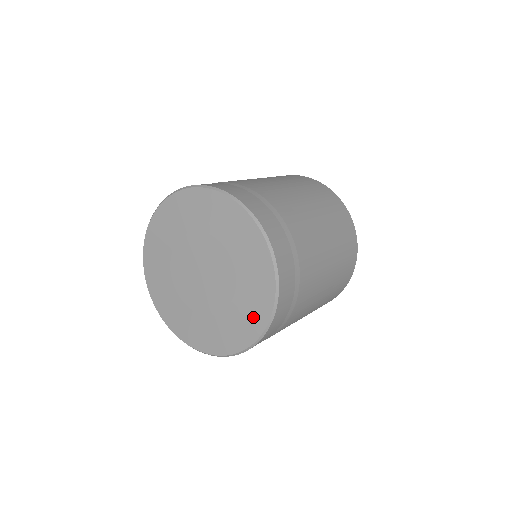
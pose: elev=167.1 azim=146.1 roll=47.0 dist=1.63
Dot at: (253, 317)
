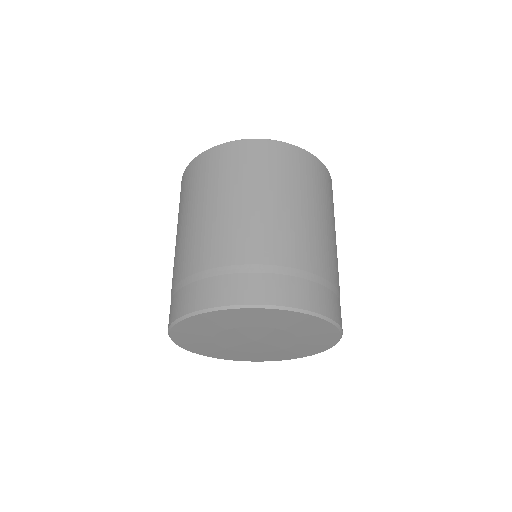
Dot at: (324, 341)
